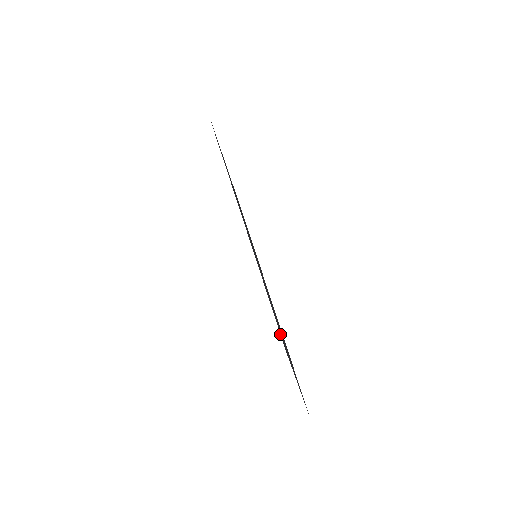
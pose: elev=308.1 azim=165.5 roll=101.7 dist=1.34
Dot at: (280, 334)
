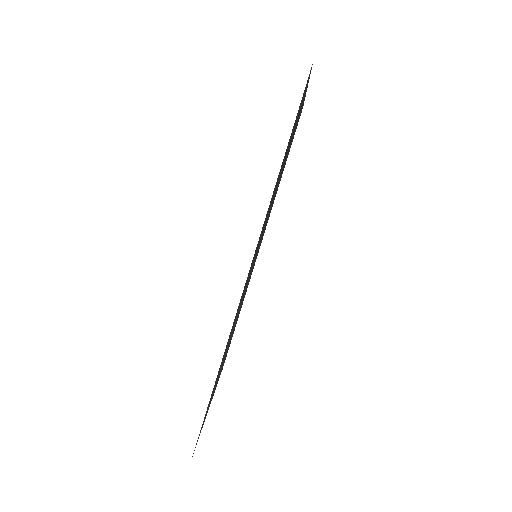
Dot at: occluded
